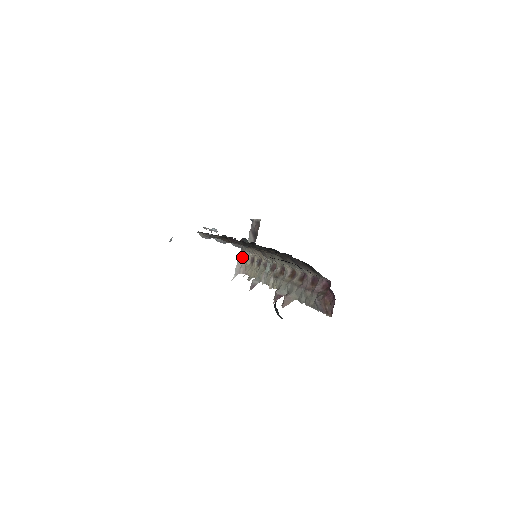
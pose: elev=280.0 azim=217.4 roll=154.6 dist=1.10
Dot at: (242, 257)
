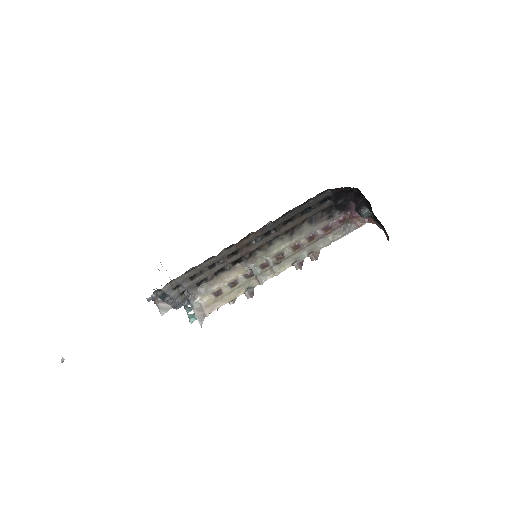
Dot at: (196, 305)
